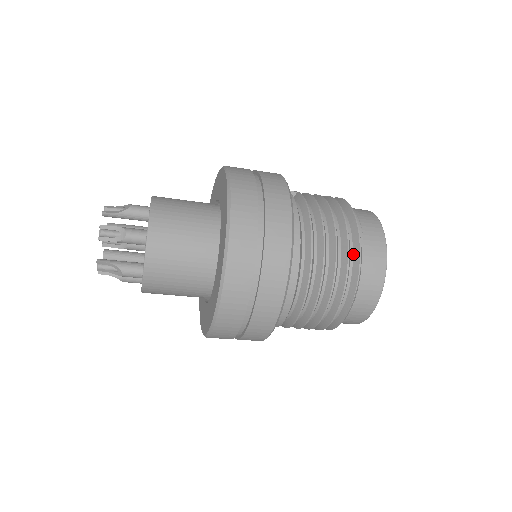
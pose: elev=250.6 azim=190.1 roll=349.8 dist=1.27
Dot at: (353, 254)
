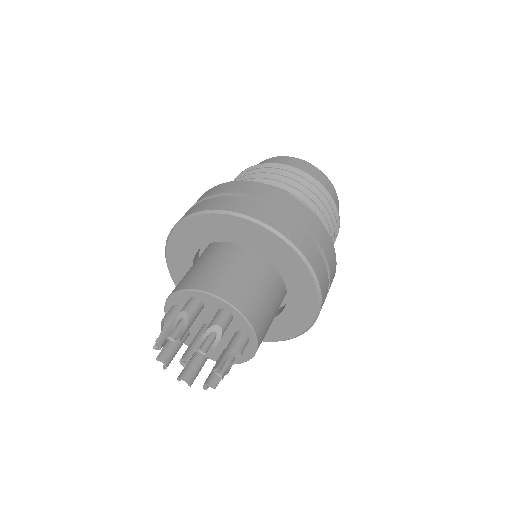
Dot at: occluded
